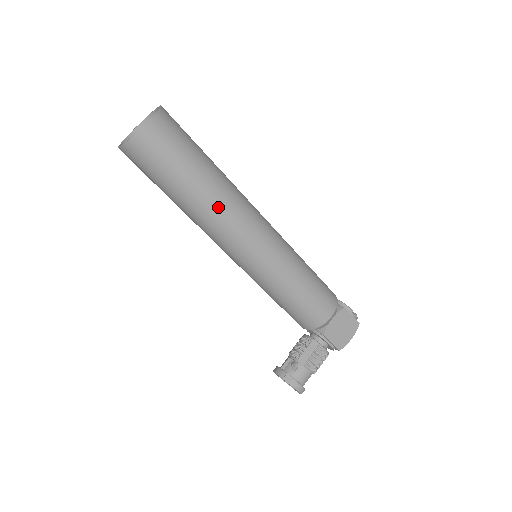
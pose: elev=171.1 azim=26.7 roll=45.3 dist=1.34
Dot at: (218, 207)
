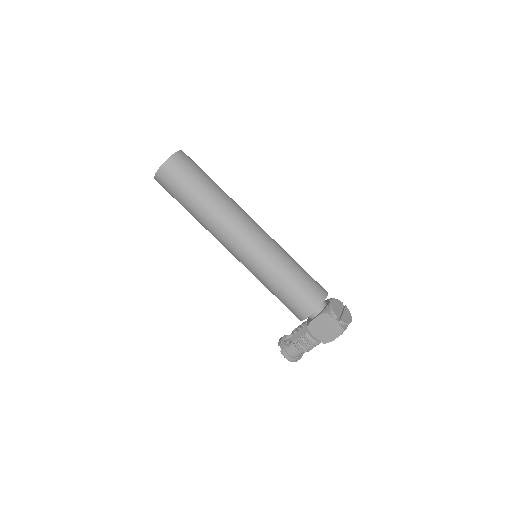
Dot at: (209, 224)
